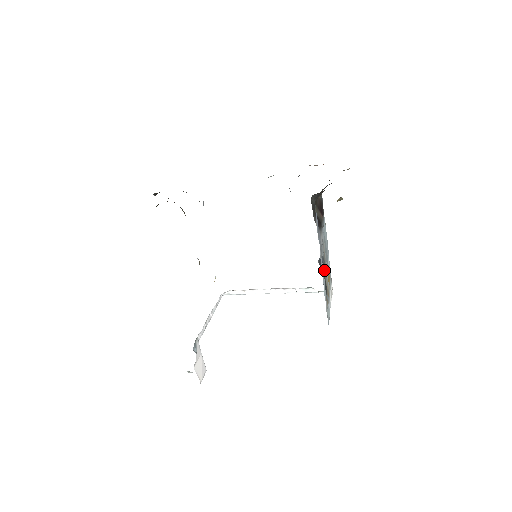
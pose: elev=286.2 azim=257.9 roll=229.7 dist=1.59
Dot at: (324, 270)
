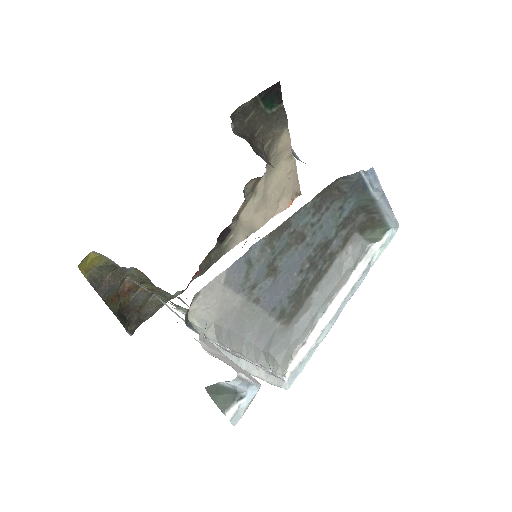
Dot at: occluded
